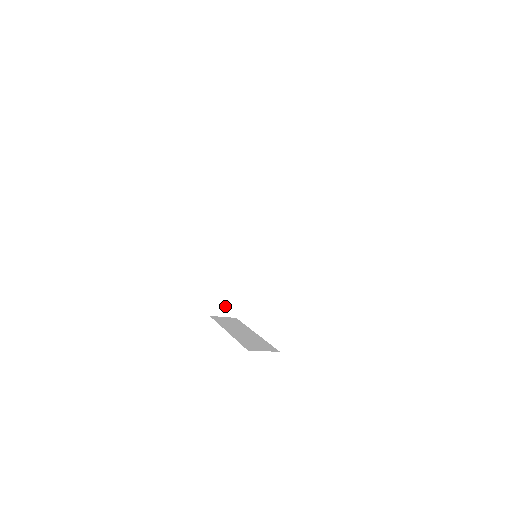
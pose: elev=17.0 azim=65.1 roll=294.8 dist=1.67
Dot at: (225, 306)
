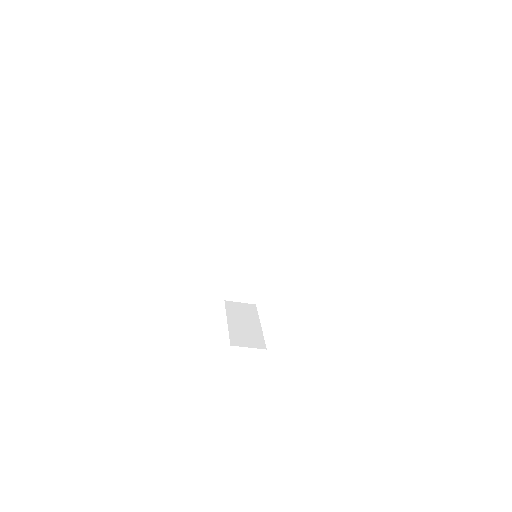
Dot at: (247, 339)
